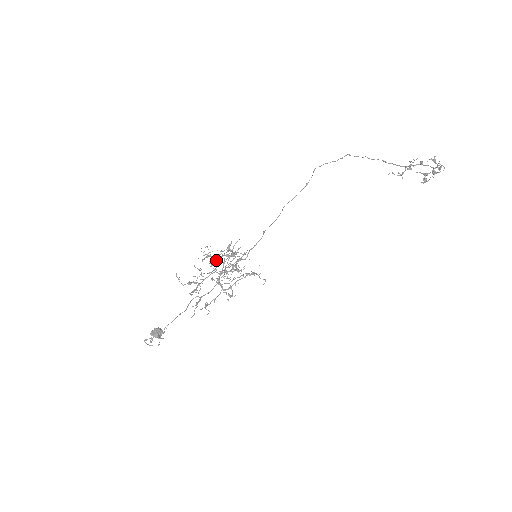
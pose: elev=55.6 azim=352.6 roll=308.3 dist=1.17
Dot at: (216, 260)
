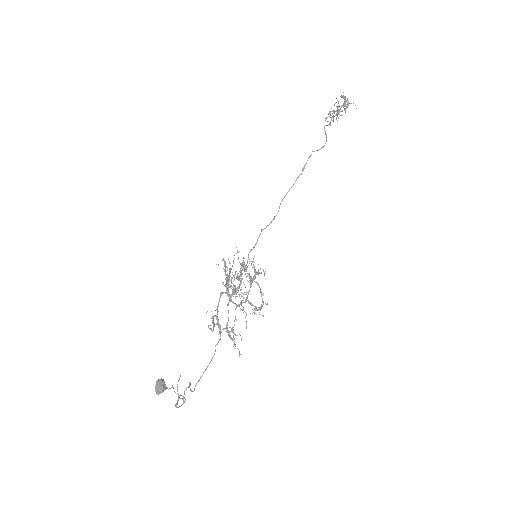
Dot at: occluded
